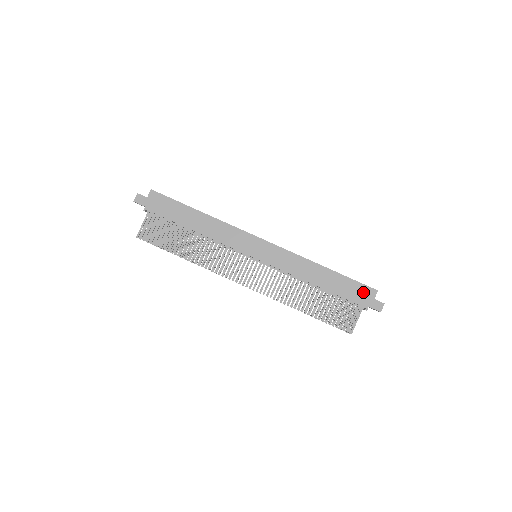
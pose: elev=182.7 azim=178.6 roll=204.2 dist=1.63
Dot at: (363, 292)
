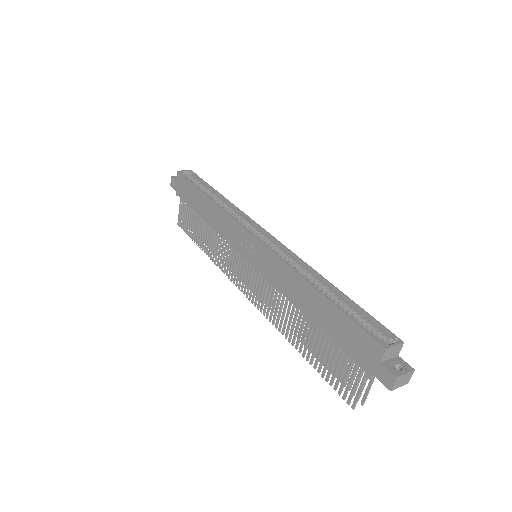
Dot at: (363, 344)
